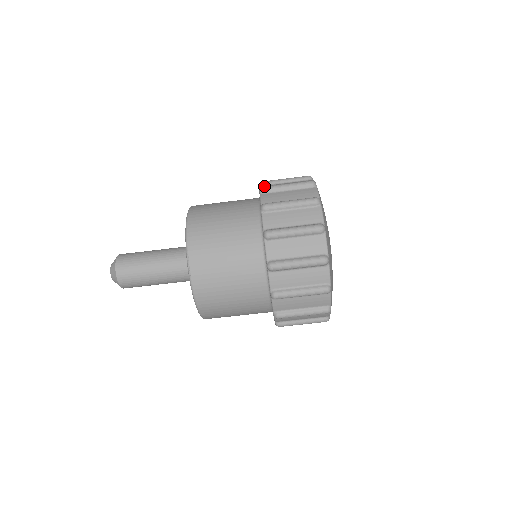
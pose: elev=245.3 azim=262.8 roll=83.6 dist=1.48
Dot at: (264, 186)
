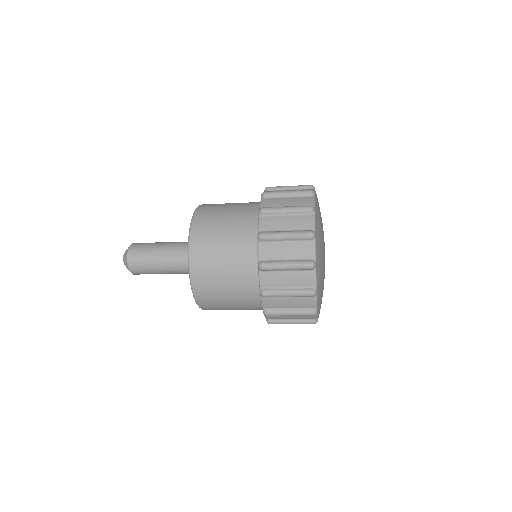
Dot at: (262, 234)
